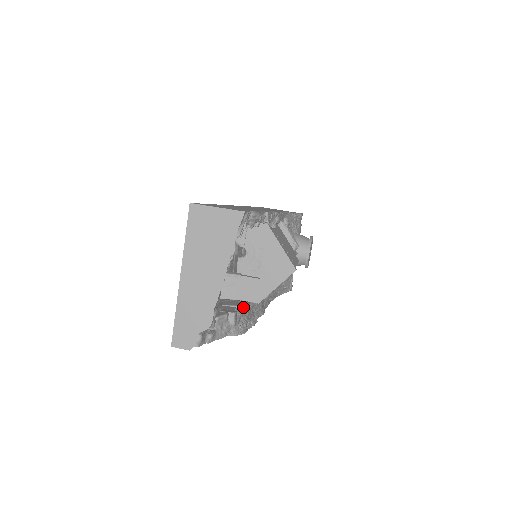
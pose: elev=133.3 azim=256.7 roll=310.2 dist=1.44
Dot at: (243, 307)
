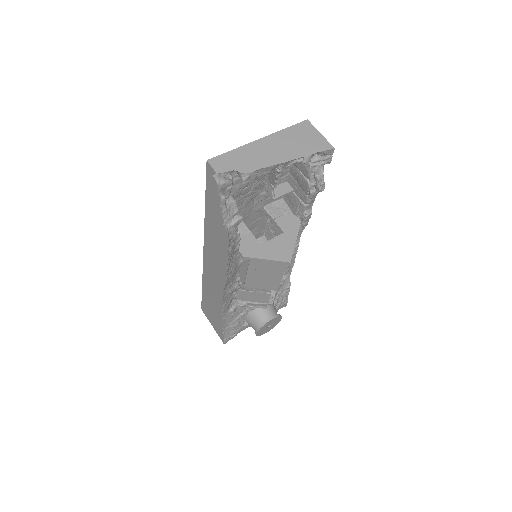
Dot at: (238, 238)
